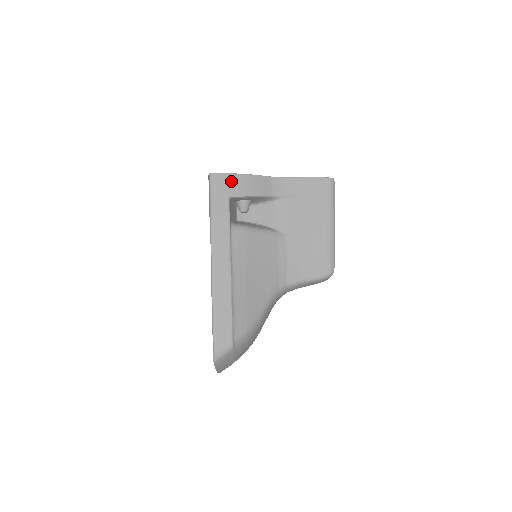
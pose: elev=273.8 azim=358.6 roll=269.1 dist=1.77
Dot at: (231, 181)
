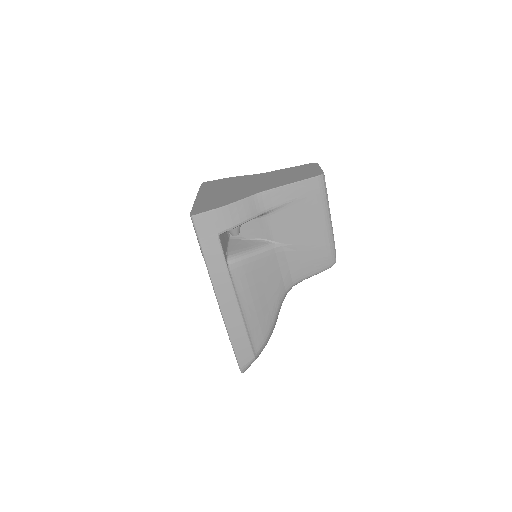
Dot at: (216, 218)
